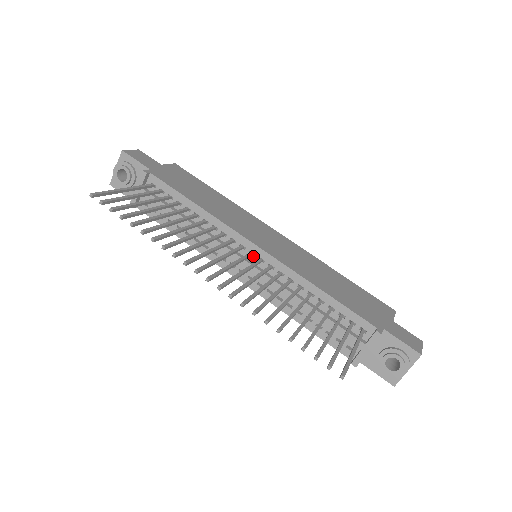
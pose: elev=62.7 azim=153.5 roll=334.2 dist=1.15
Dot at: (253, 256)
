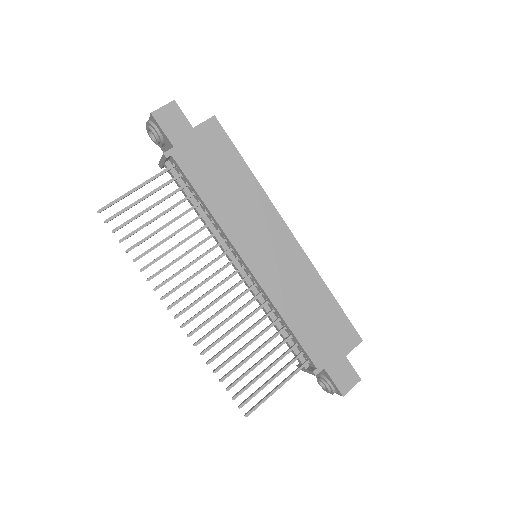
Dot at: (245, 268)
